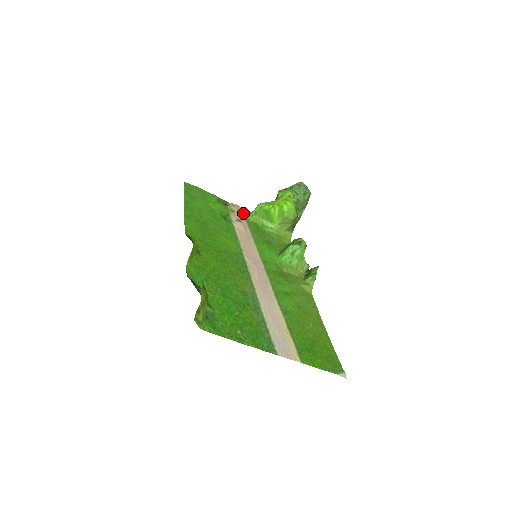
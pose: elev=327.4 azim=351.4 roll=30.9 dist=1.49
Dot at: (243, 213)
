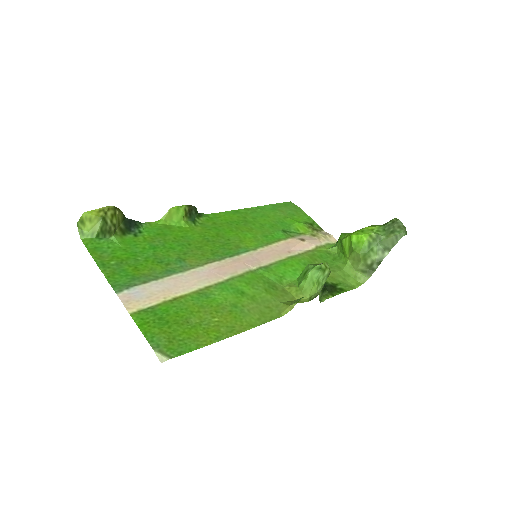
Dot at: (328, 242)
